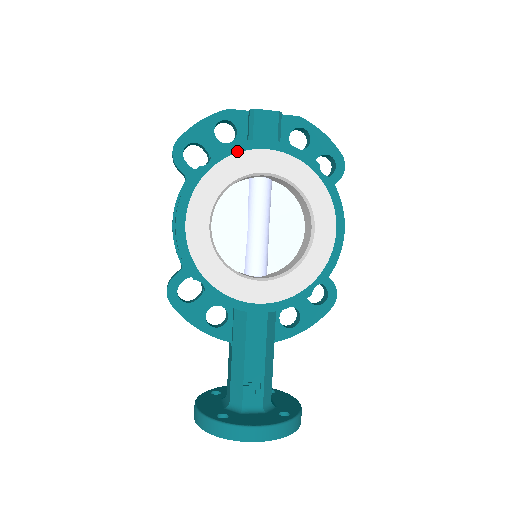
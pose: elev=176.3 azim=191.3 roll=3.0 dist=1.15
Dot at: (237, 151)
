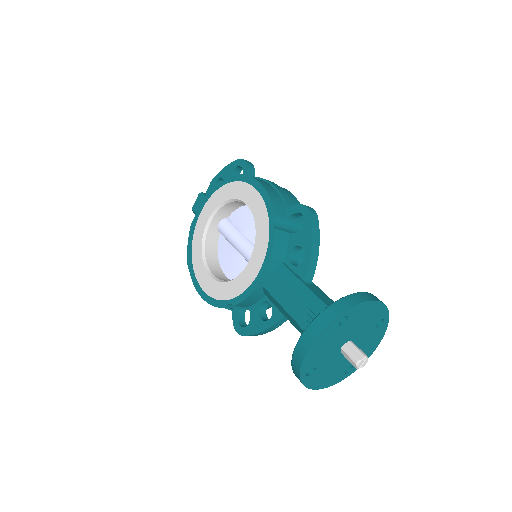
Dot at: (193, 233)
